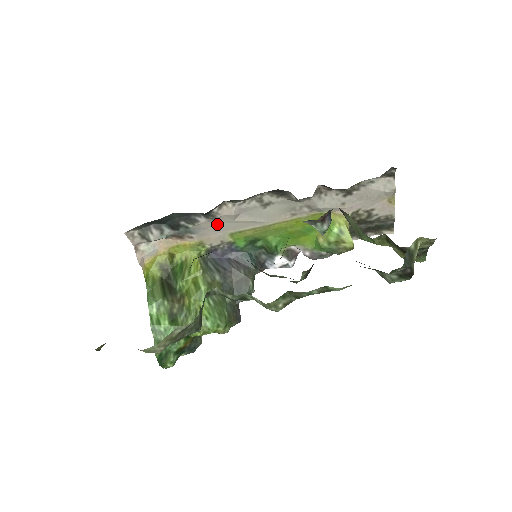
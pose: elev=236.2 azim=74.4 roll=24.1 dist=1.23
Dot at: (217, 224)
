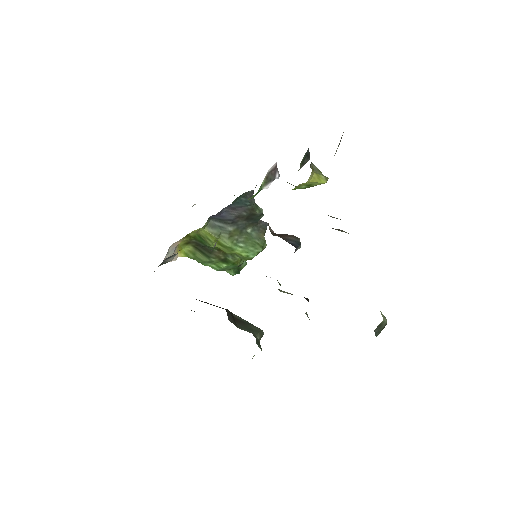
Dot at: occluded
